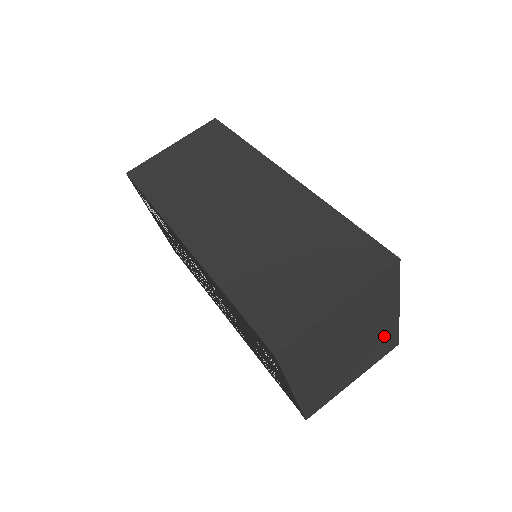
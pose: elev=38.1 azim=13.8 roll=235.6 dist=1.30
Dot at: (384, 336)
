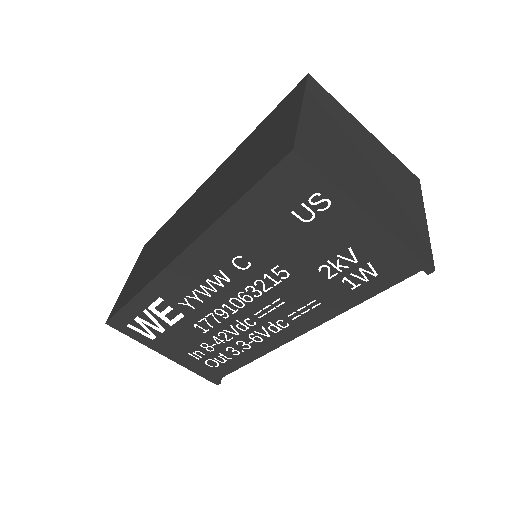
Dot at: (391, 163)
